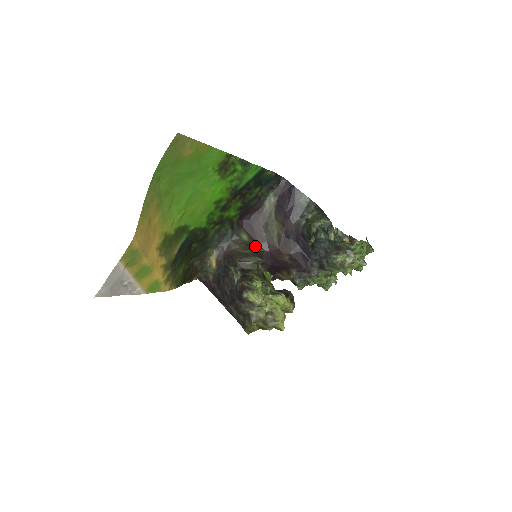
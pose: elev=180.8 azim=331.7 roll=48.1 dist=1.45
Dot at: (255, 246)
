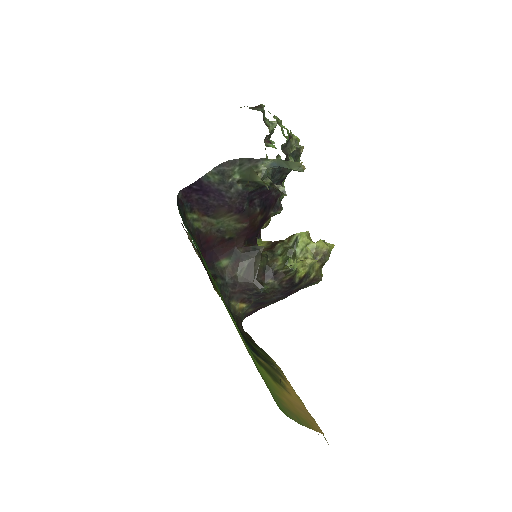
Dot at: (238, 253)
